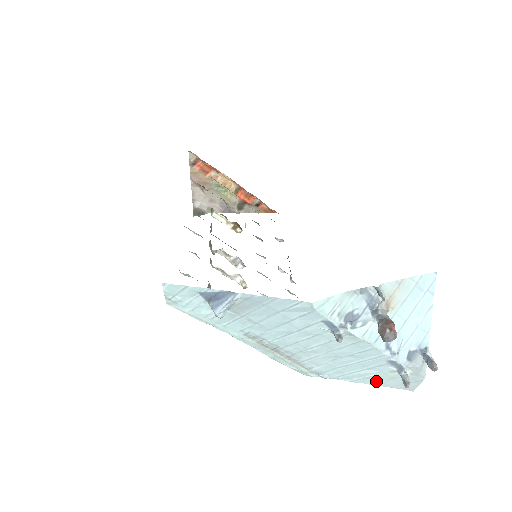
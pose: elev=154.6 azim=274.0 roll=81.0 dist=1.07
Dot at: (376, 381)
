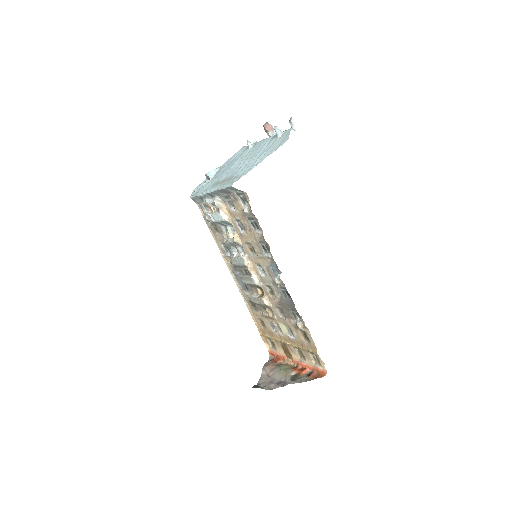
Dot at: (269, 154)
